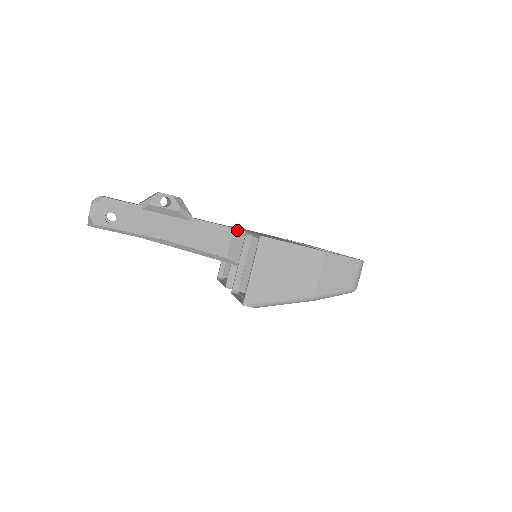
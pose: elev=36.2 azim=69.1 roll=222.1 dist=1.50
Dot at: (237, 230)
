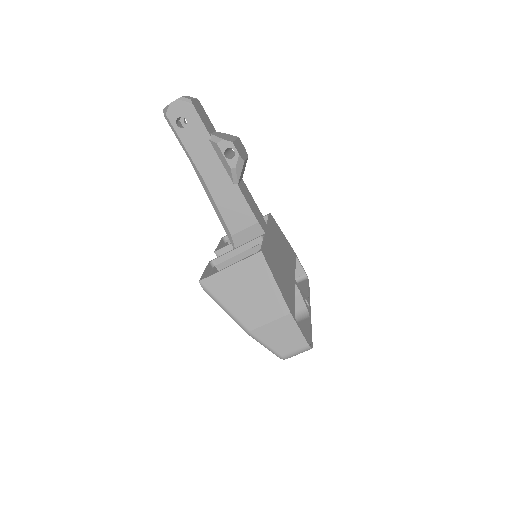
Dot at: (259, 226)
